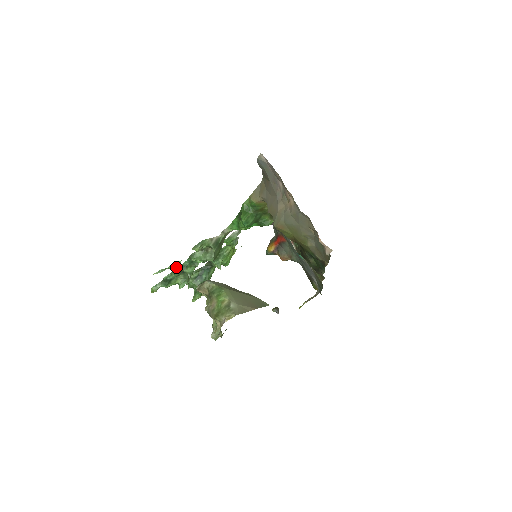
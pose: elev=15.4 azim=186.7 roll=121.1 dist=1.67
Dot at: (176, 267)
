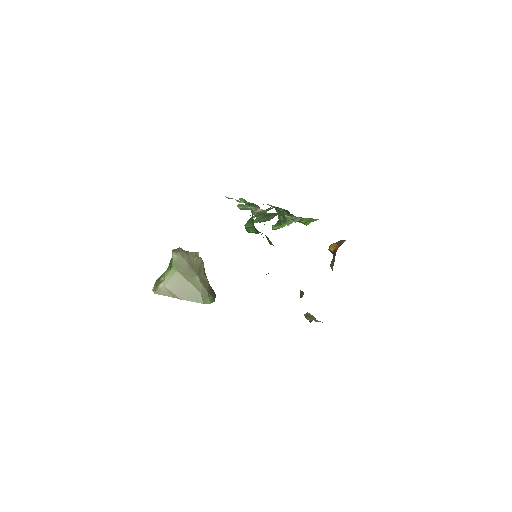
Dot at: occluded
